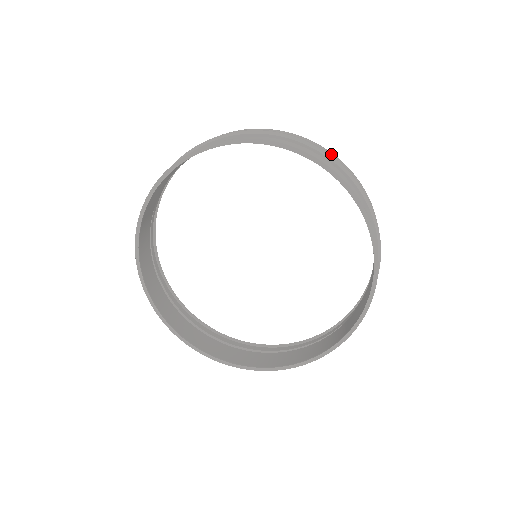
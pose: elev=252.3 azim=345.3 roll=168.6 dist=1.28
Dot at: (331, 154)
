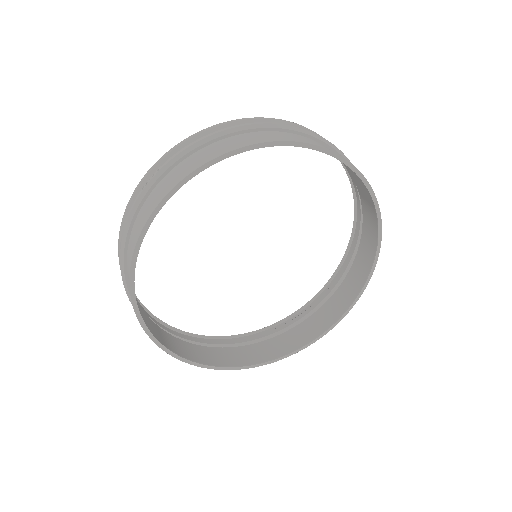
Dot at: occluded
